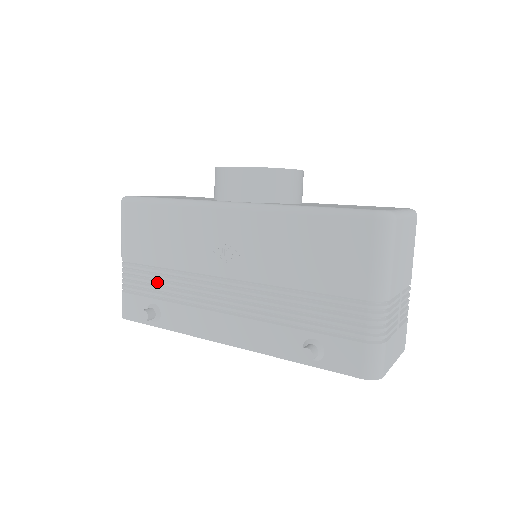
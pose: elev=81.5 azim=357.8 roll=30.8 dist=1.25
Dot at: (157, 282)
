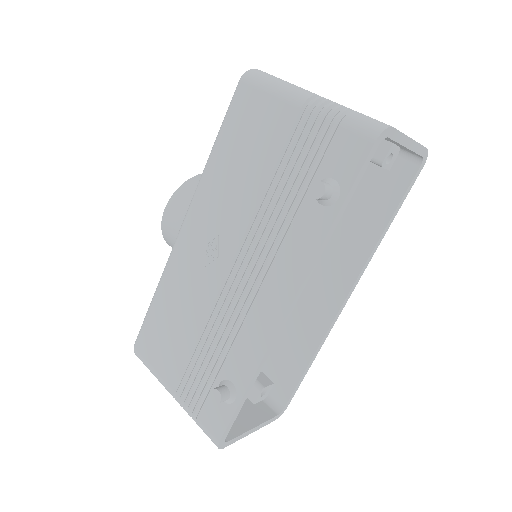
Dot at: (203, 361)
